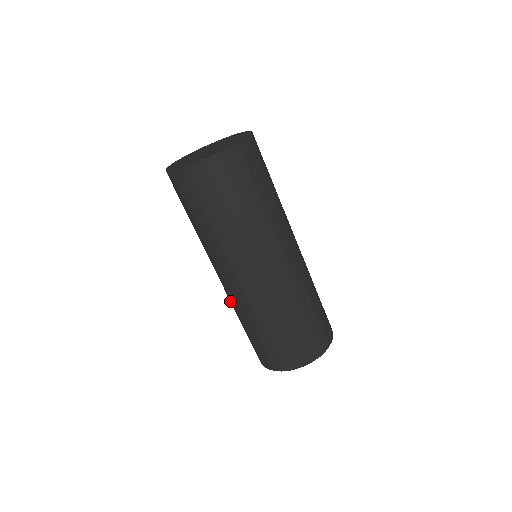
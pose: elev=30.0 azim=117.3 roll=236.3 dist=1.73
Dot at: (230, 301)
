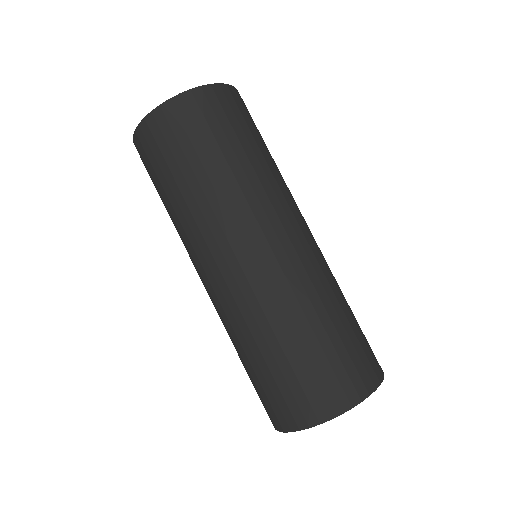
Dot at: occluded
